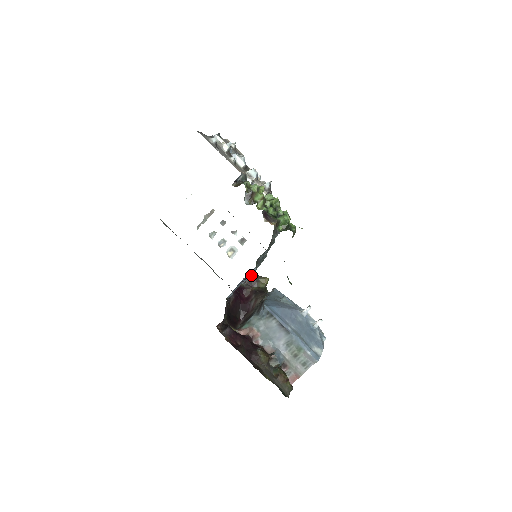
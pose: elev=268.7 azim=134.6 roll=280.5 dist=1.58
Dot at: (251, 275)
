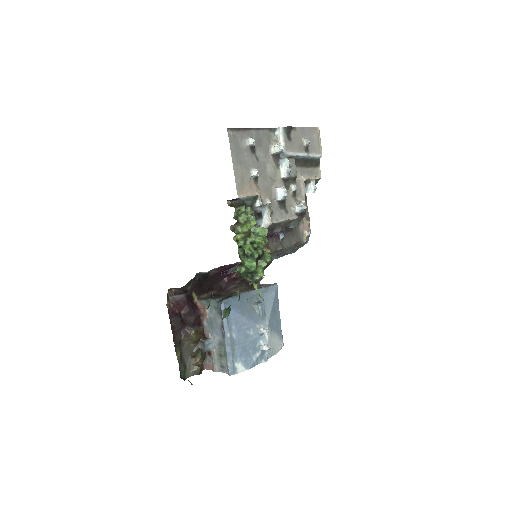
Dot at: occluded
